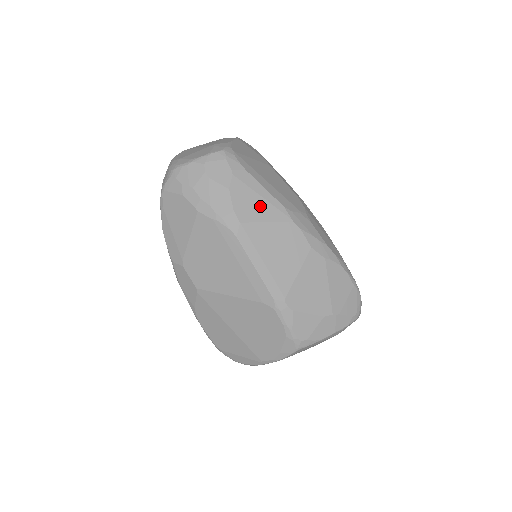
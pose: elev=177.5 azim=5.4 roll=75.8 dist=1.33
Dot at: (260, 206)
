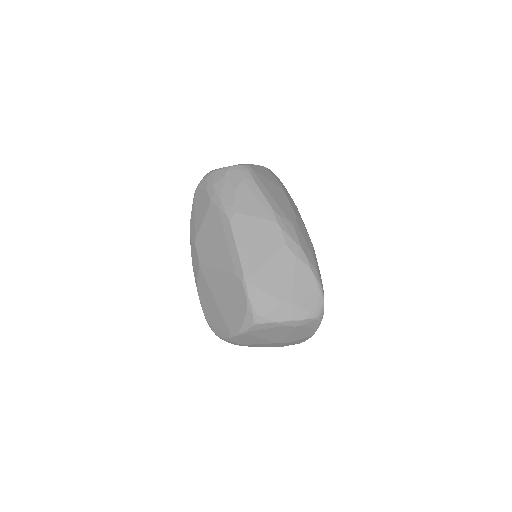
Dot at: (255, 205)
